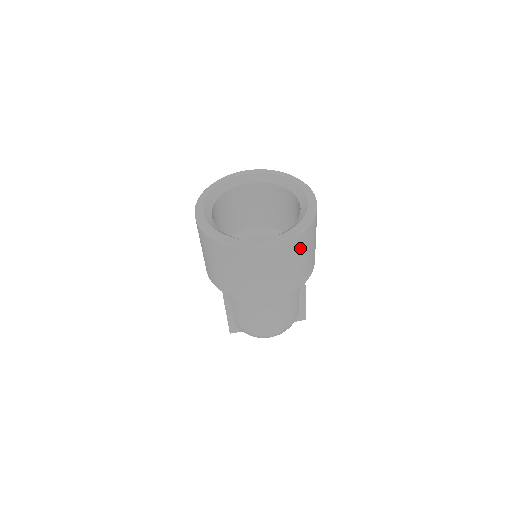
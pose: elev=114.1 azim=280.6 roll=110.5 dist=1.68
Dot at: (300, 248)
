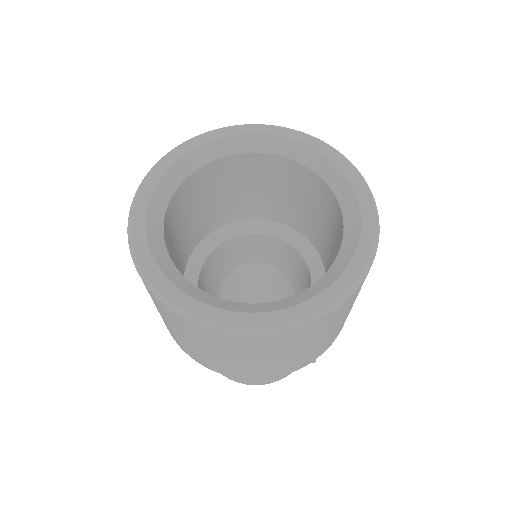
Dot at: (323, 328)
